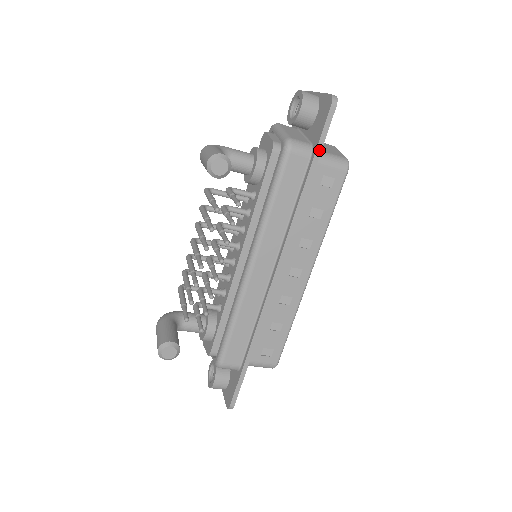
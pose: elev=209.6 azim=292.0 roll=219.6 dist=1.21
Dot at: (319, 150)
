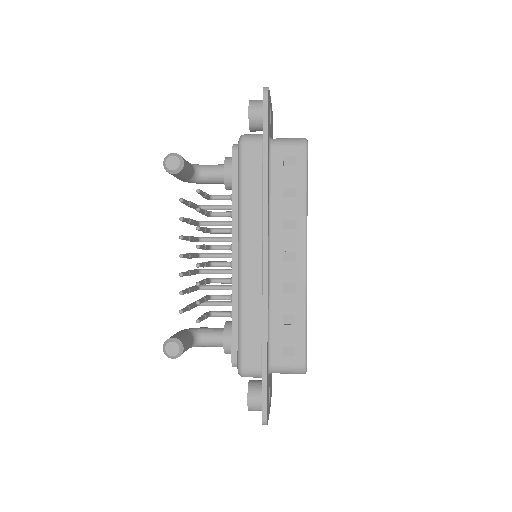
Dot at: (266, 132)
